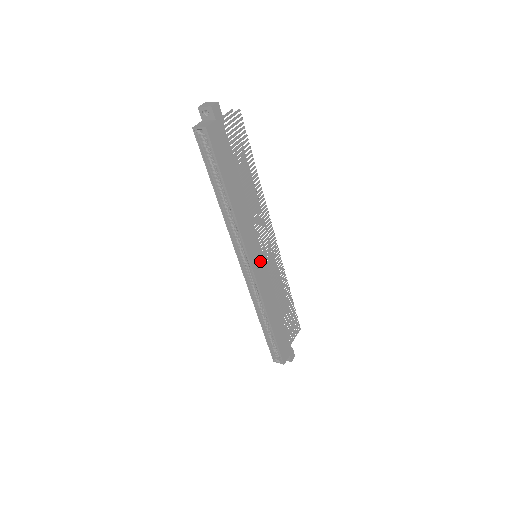
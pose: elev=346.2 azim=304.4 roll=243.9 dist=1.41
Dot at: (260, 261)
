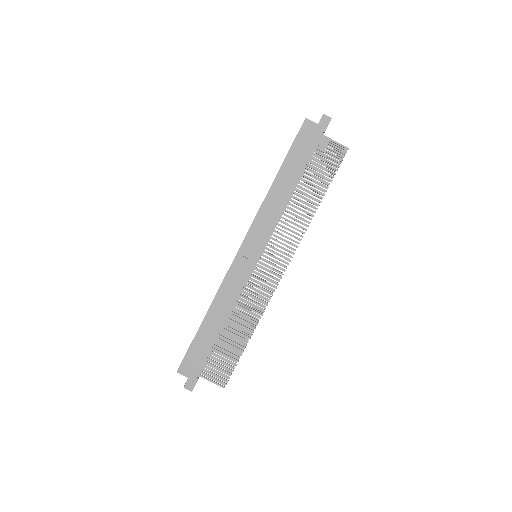
Dot at: (251, 257)
